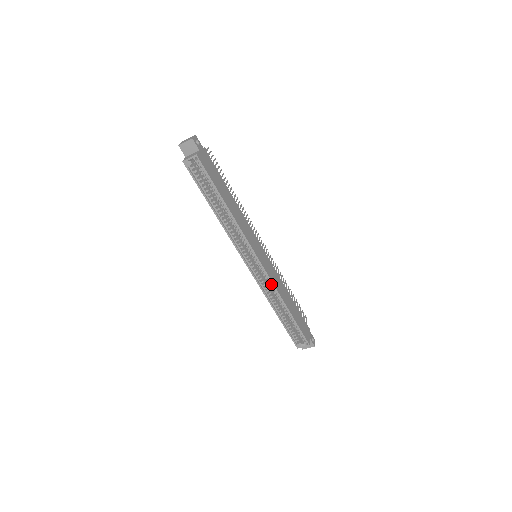
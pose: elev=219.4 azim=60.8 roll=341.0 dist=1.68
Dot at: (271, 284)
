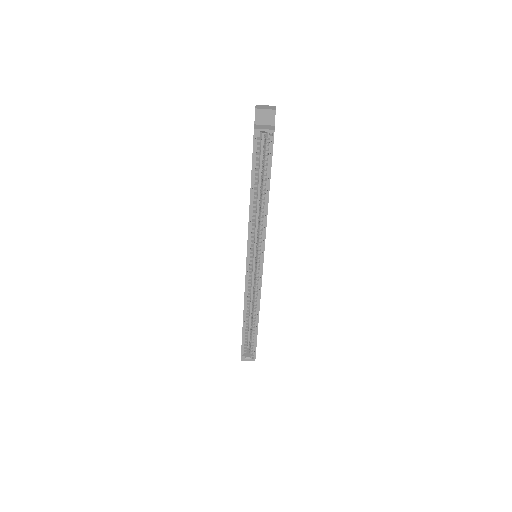
Dot at: (258, 290)
